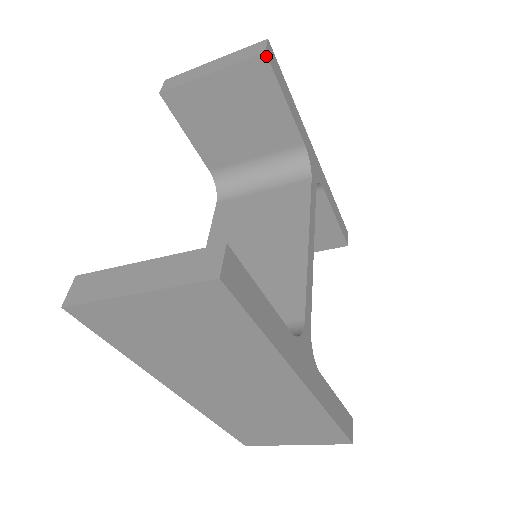
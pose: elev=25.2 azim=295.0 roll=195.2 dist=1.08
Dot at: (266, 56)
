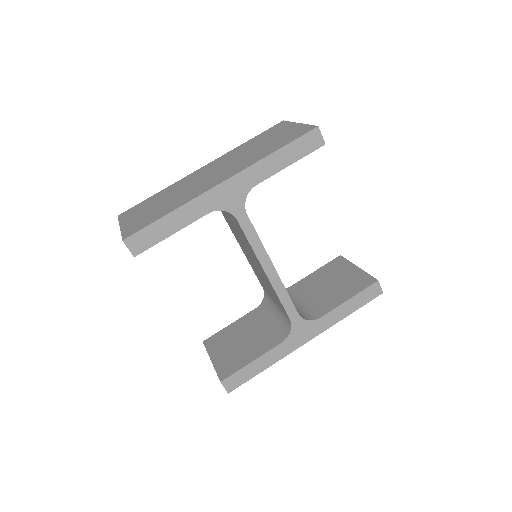
Dot at: occluded
